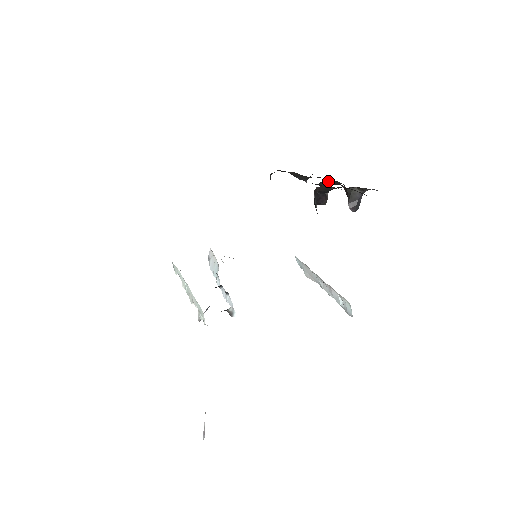
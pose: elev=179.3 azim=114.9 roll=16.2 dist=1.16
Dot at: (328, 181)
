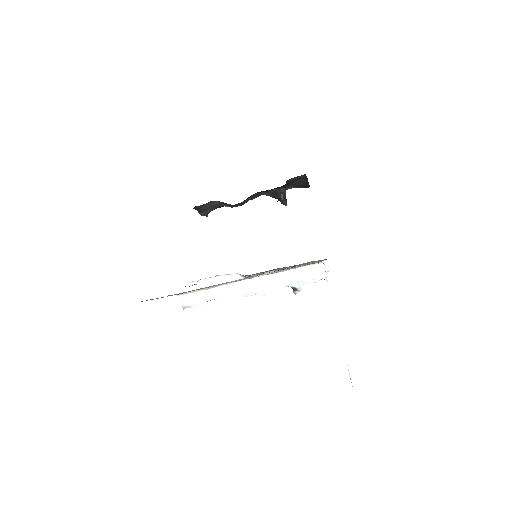
Dot at: (251, 196)
